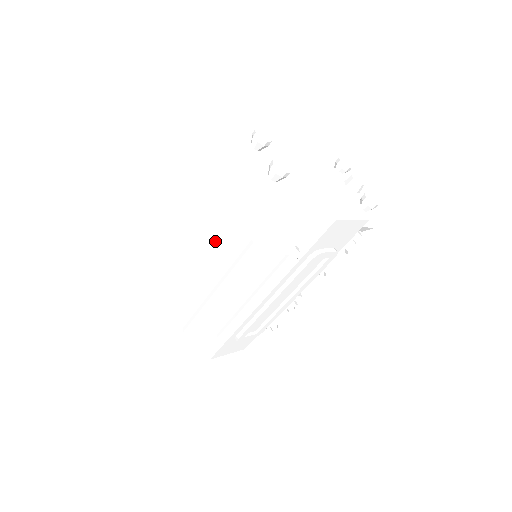
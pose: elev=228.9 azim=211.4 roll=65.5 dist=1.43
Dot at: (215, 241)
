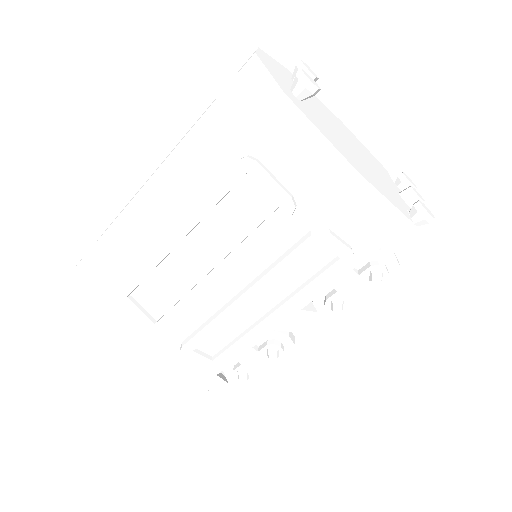
Dot at: (198, 156)
